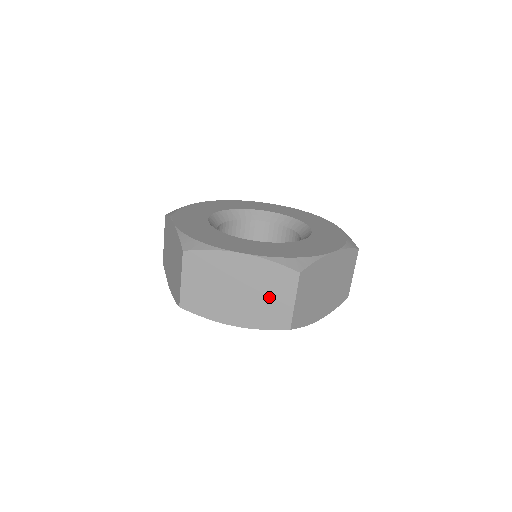
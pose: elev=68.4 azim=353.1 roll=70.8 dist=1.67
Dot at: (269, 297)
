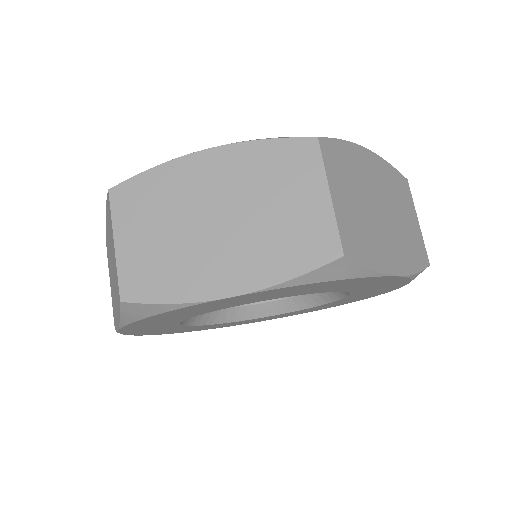
Dot at: (404, 217)
